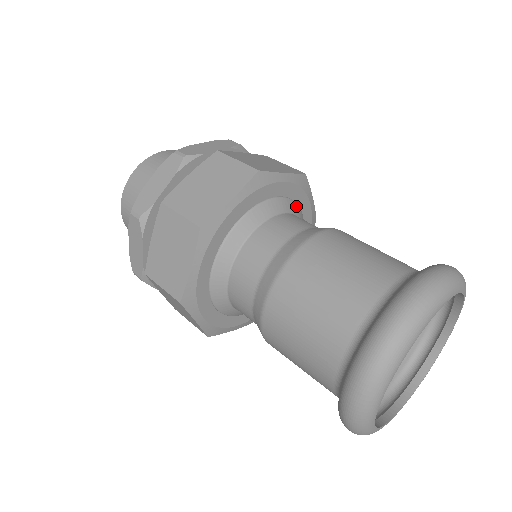
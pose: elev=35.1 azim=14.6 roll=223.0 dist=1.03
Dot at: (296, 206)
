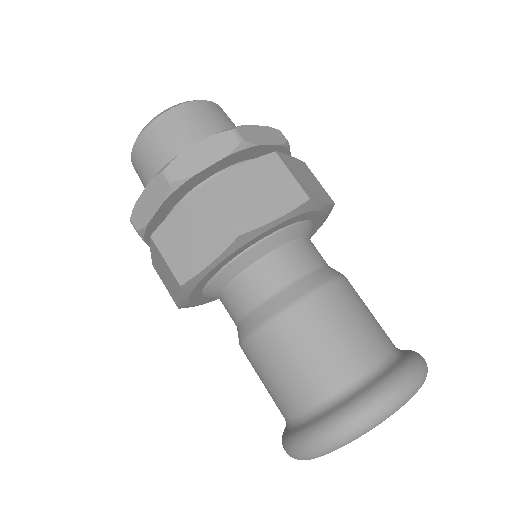
Dot at: occluded
